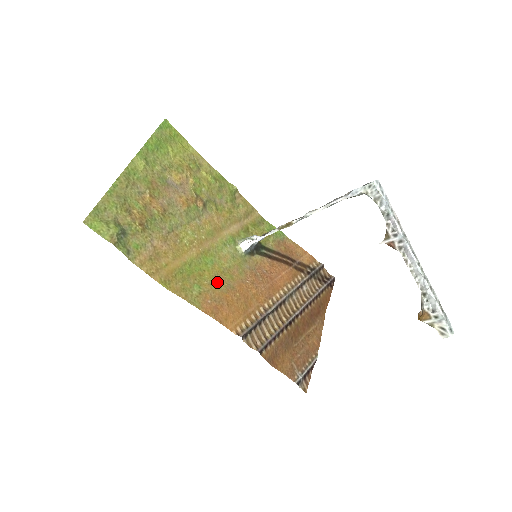
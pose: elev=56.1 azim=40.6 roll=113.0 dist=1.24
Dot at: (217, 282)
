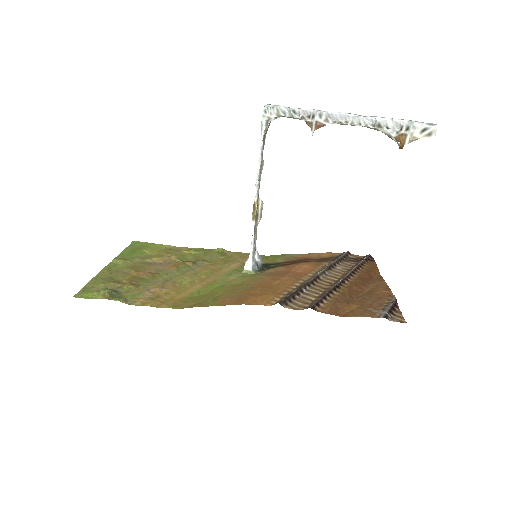
Dot at: (232, 291)
